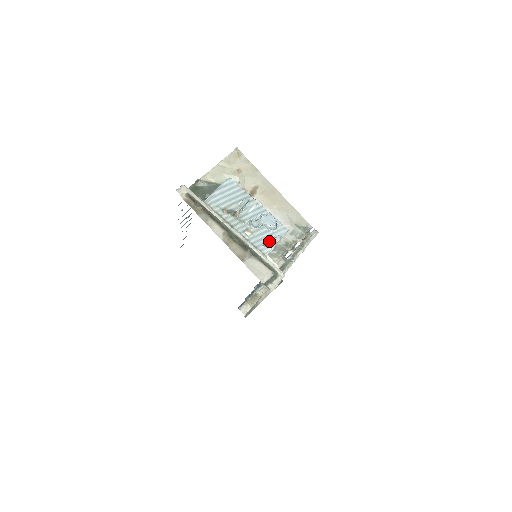
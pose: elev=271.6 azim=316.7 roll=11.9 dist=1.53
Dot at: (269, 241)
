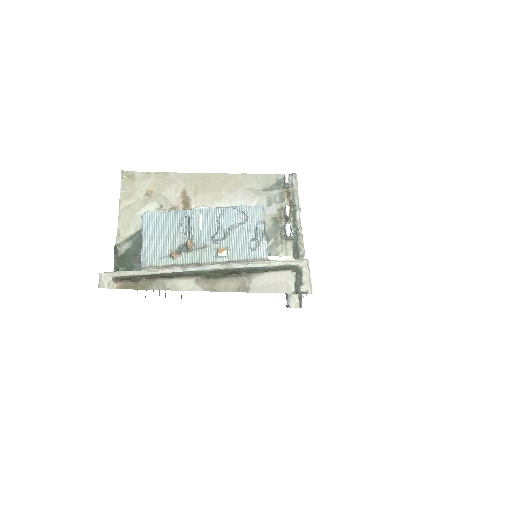
Dot at: (253, 239)
